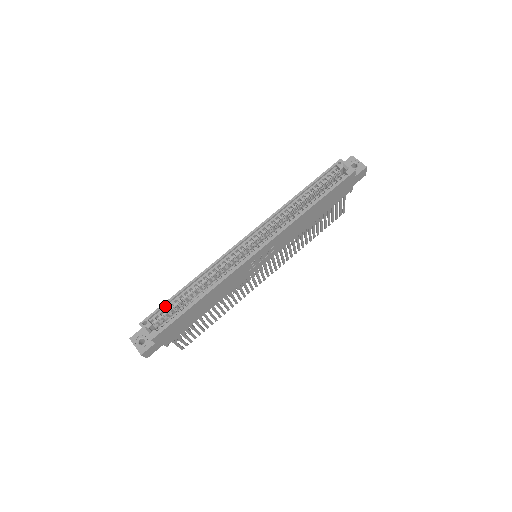
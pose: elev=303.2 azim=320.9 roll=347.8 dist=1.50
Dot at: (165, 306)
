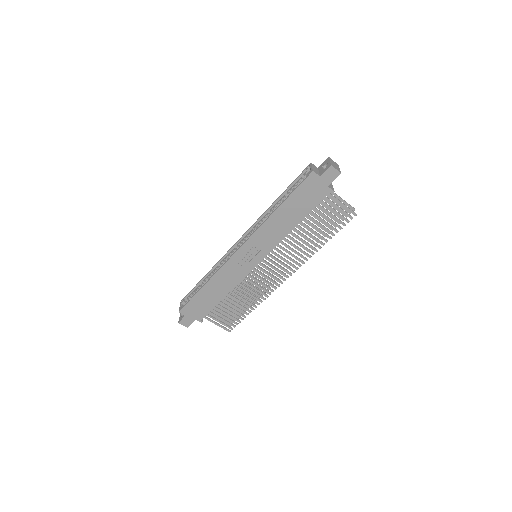
Dot at: (194, 290)
